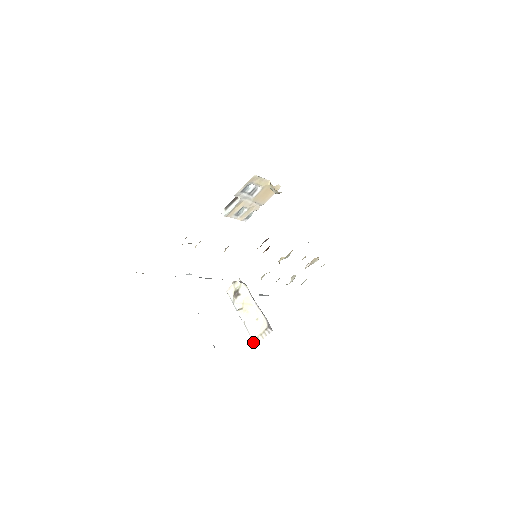
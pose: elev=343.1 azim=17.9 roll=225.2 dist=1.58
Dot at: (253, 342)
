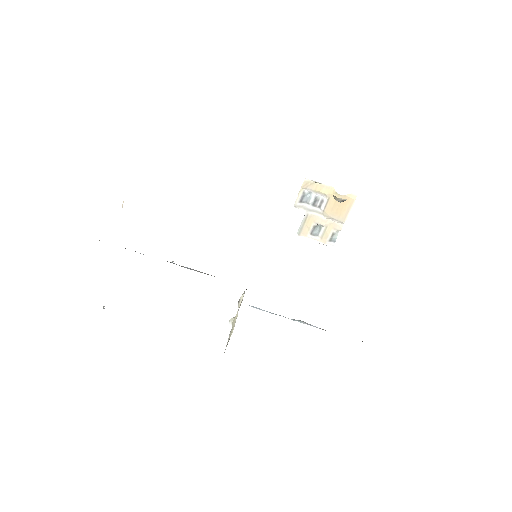
Dot at: occluded
